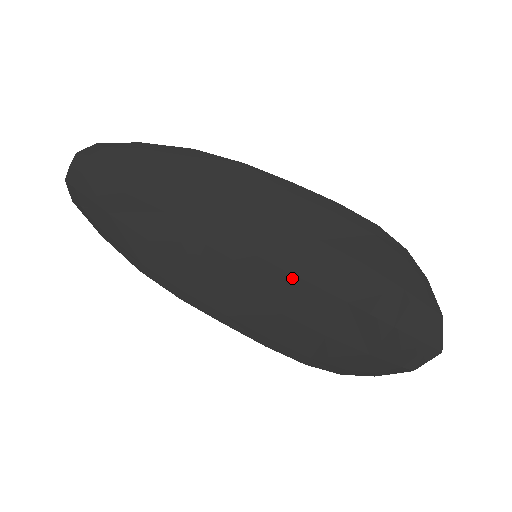
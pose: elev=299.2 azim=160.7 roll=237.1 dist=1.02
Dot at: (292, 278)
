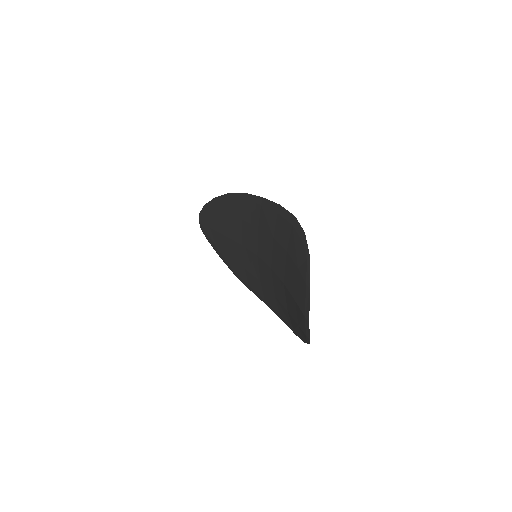
Dot at: (269, 269)
